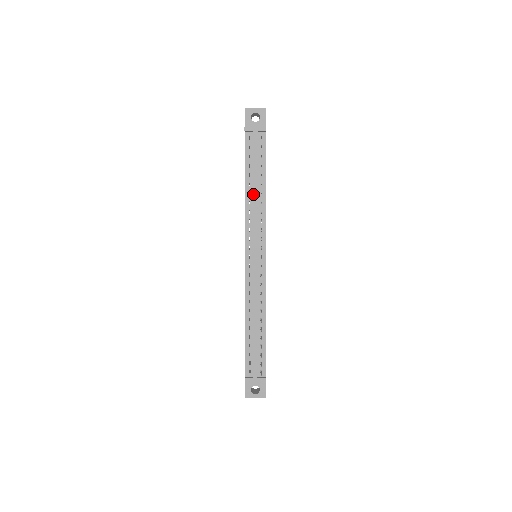
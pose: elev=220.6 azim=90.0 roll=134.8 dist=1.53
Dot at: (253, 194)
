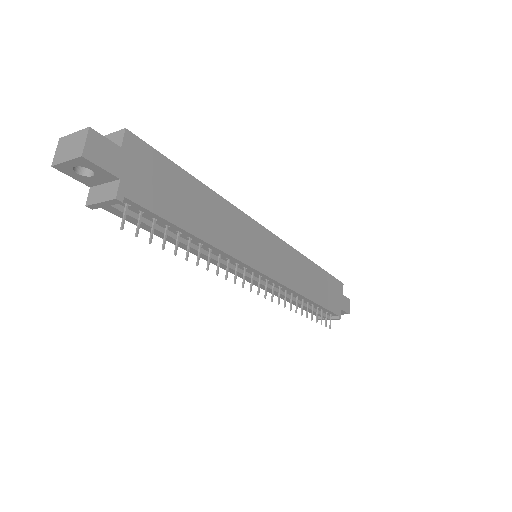
Dot at: occluded
